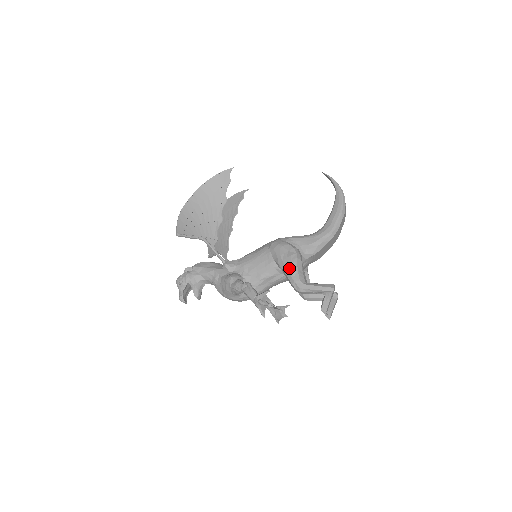
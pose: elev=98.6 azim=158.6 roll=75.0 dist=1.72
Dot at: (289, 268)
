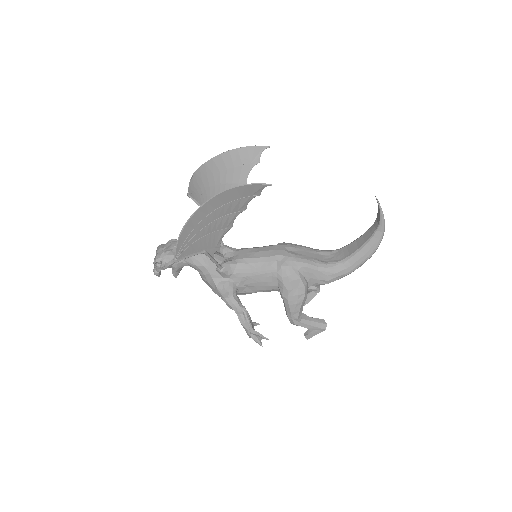
Dot at: (292, 307)
